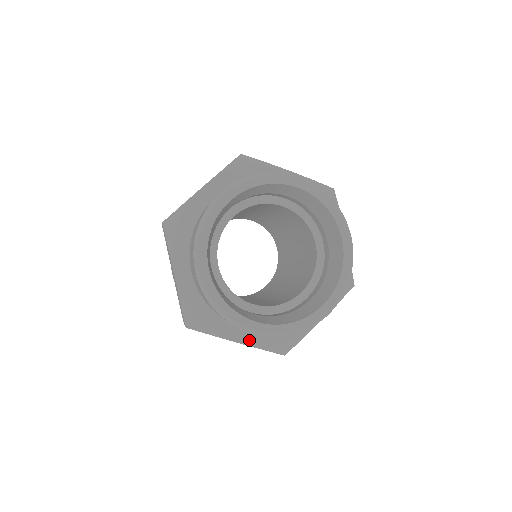
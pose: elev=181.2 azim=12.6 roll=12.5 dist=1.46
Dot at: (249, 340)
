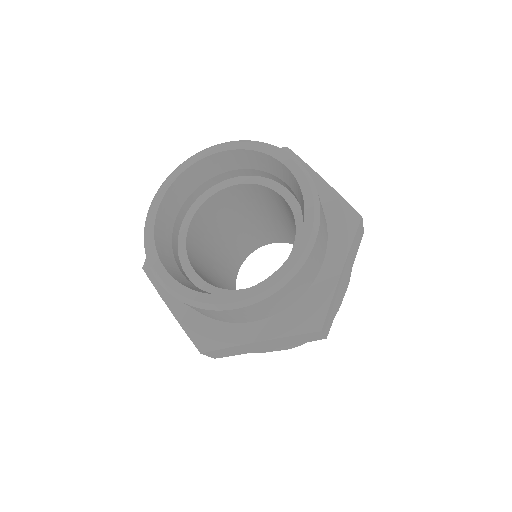
Dot at: (179, 312)
